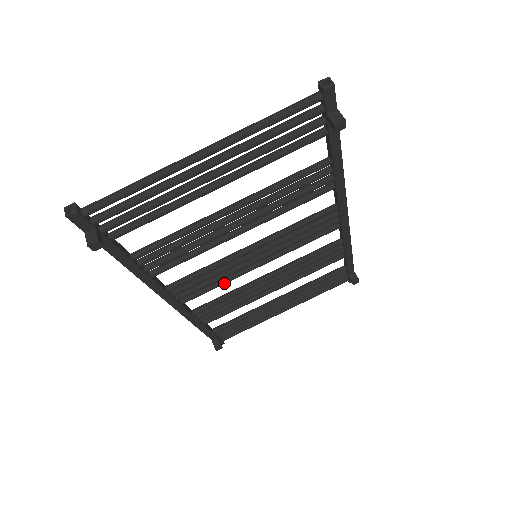
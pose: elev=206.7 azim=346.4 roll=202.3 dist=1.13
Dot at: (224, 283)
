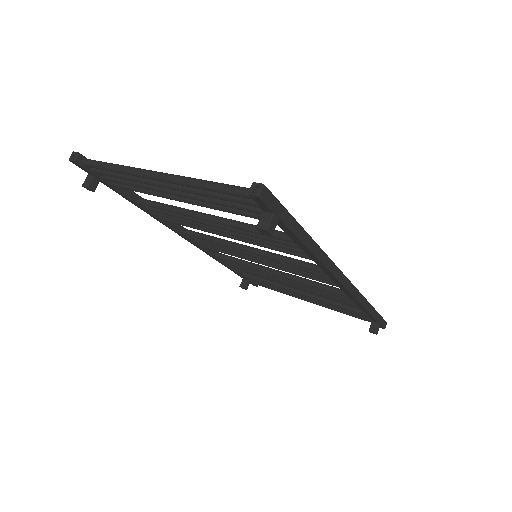
Dot at: (232, 255)
